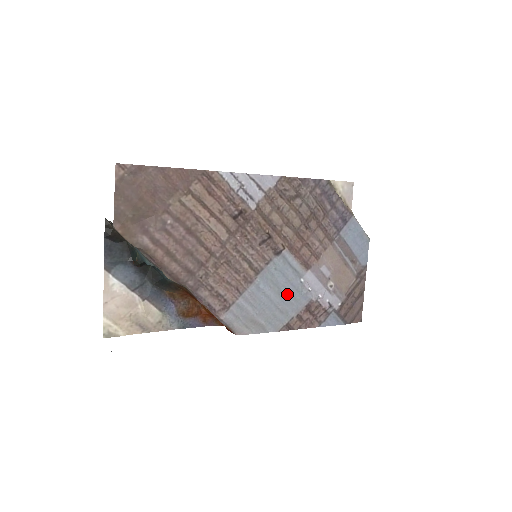
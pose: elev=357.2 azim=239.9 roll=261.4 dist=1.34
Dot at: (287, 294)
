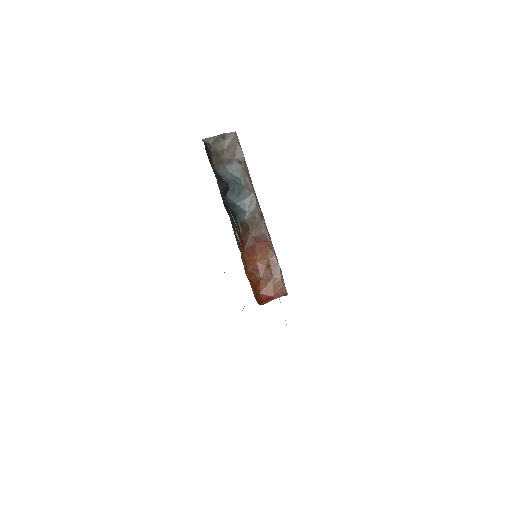
Dot at: occluded
